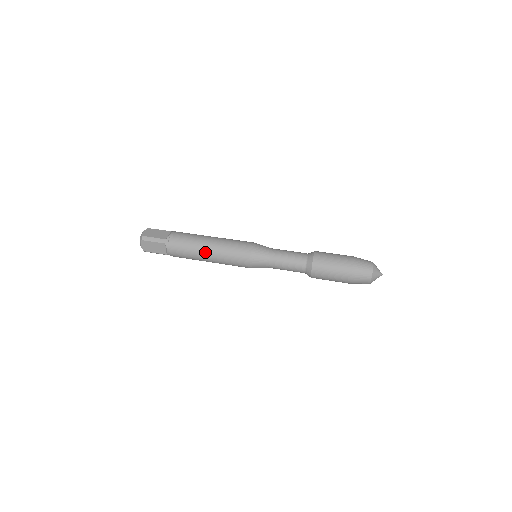
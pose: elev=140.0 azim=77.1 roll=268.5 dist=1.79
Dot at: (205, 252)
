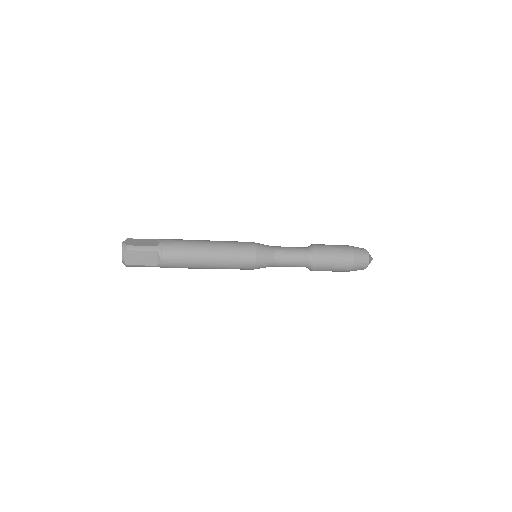
Dot at: (206, 255)
